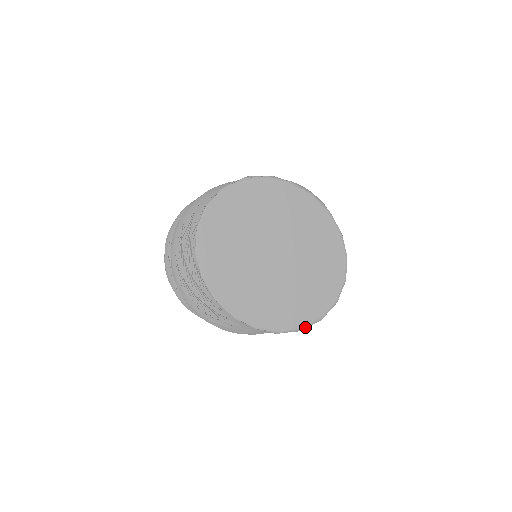
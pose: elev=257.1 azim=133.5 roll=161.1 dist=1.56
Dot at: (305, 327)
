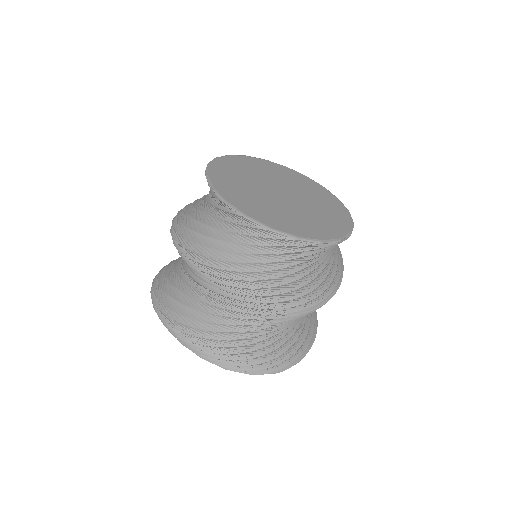
Dot at: (323, 241)
